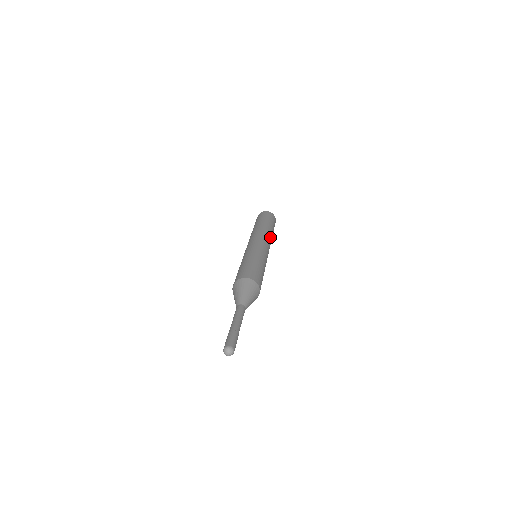
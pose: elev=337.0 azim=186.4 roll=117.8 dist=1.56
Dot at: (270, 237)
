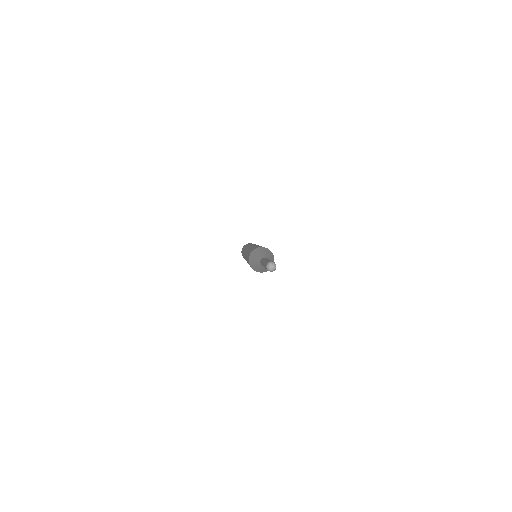
Dot at: occluded
